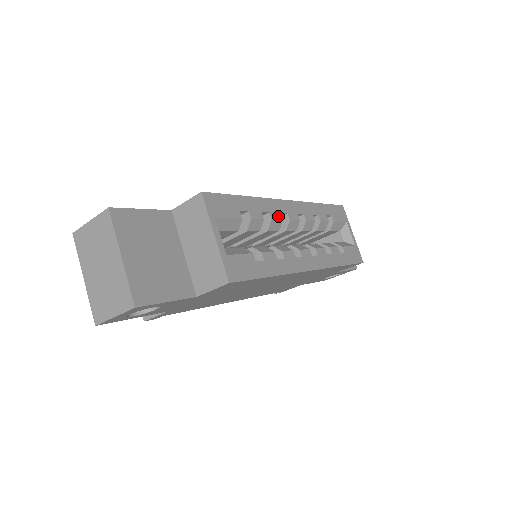
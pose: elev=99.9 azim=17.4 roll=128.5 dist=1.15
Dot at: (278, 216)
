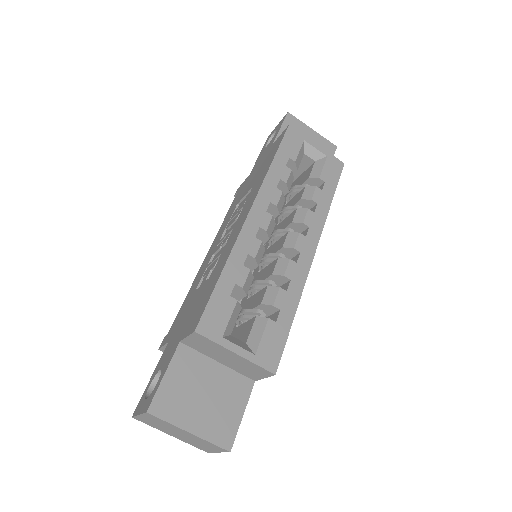
Dot at: (256, 245)
